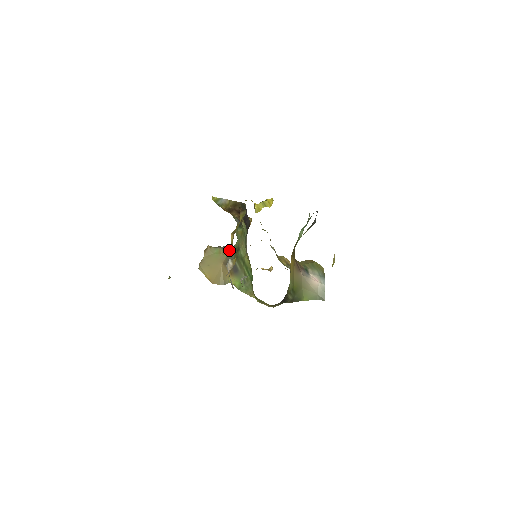
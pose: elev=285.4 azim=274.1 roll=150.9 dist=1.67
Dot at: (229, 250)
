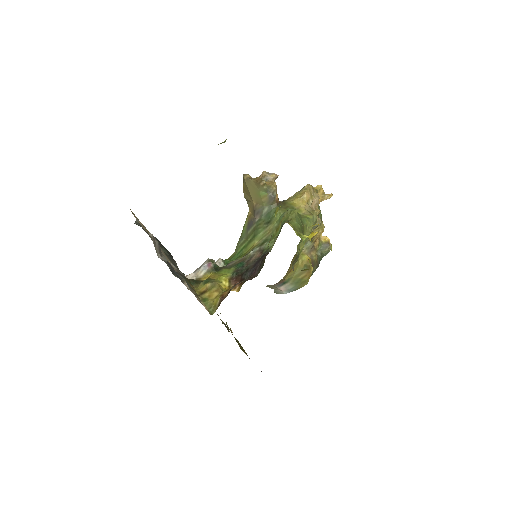
Dot at: (271, 206)
